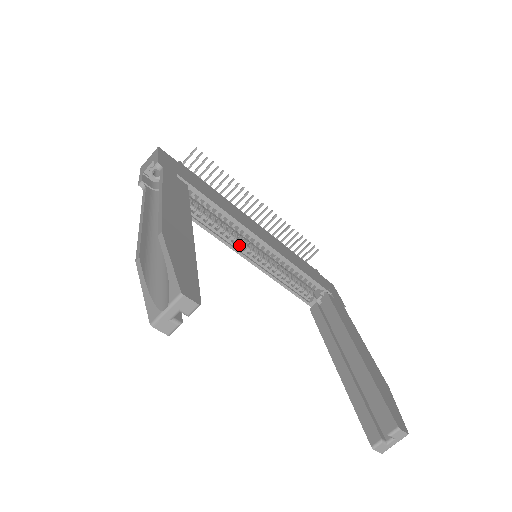
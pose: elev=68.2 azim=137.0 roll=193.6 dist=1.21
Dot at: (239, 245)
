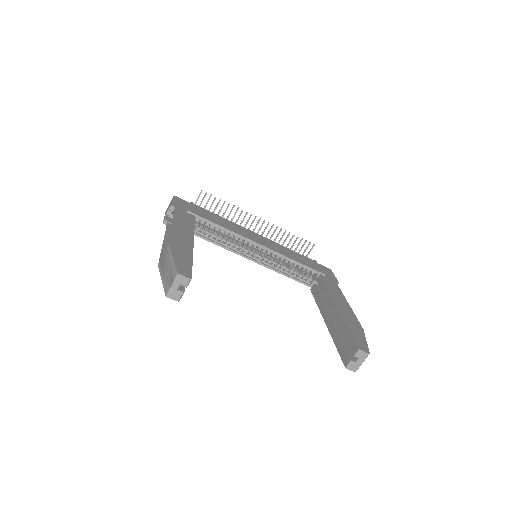
Dot at: (244, 251)
